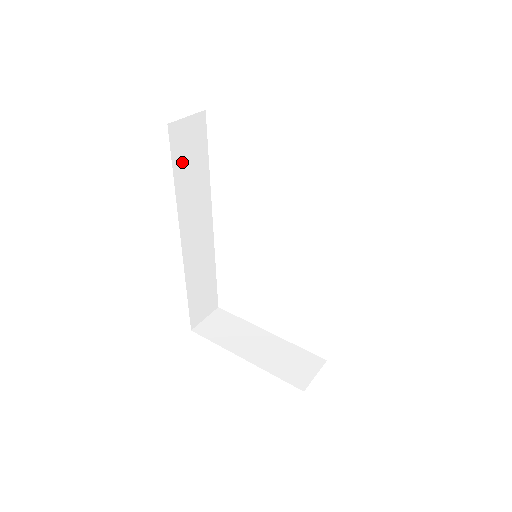
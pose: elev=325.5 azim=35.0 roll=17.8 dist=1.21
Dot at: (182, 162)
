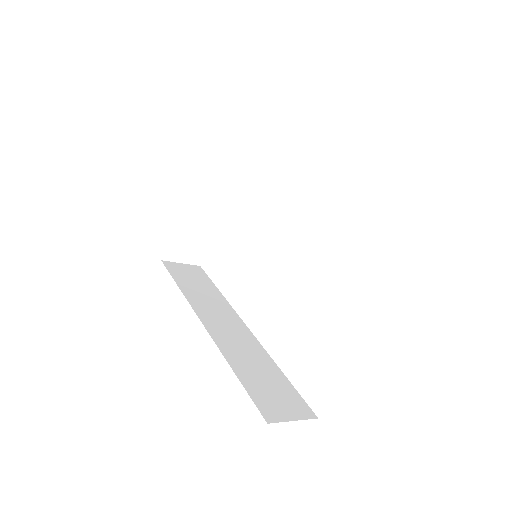
Dot at: (184, 280)
